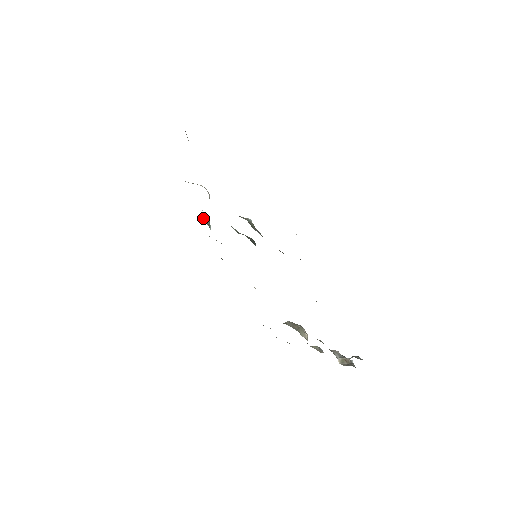
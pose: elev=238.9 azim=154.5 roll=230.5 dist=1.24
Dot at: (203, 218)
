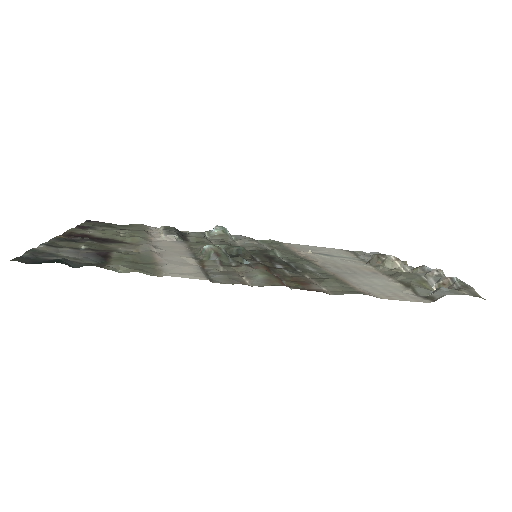
Dot at: (212, 232)
